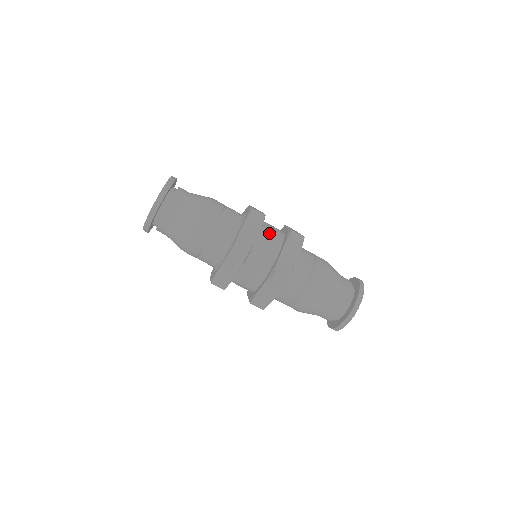
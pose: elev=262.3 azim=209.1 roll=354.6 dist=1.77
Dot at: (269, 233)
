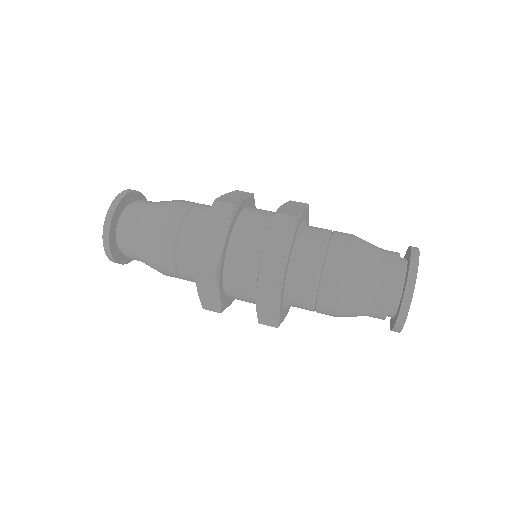
Dot at: (249, 225)
